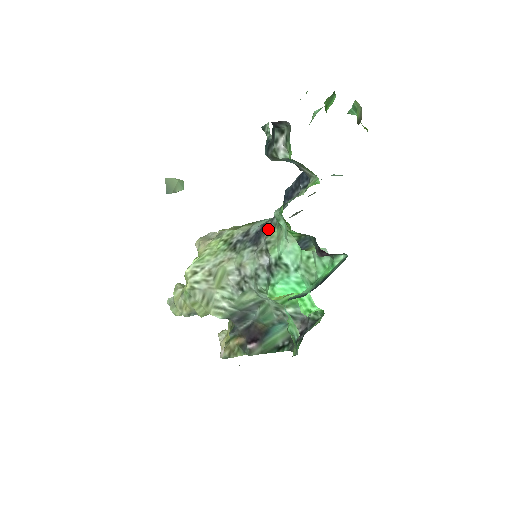
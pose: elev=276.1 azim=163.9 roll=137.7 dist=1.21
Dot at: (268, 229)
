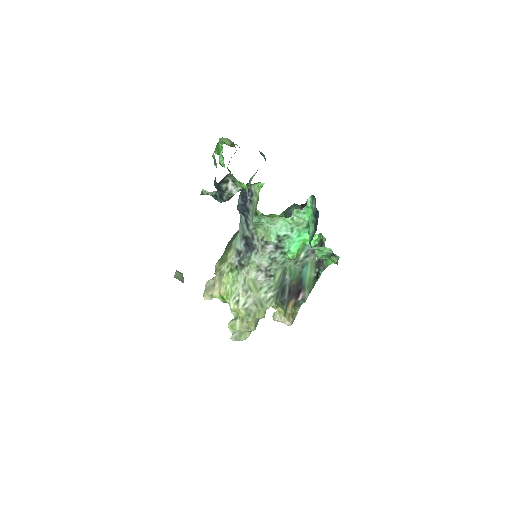
Dot at: (253, 235)
